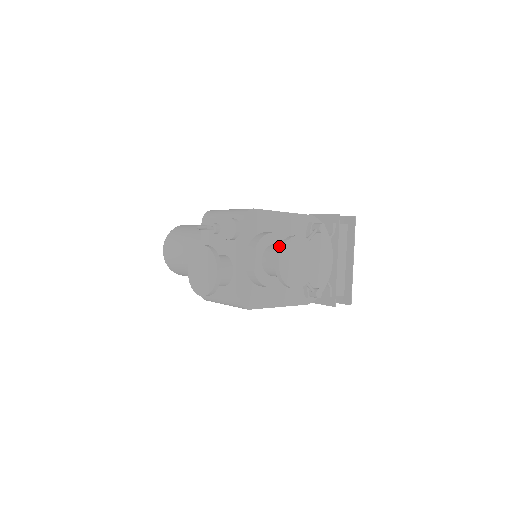
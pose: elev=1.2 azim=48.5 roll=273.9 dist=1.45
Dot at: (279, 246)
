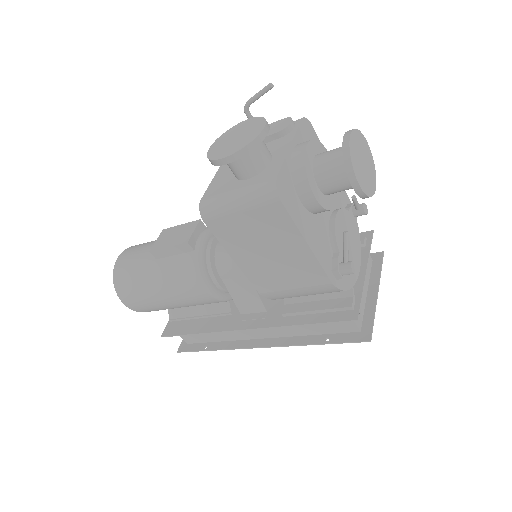
Dot at: (349, 130)
